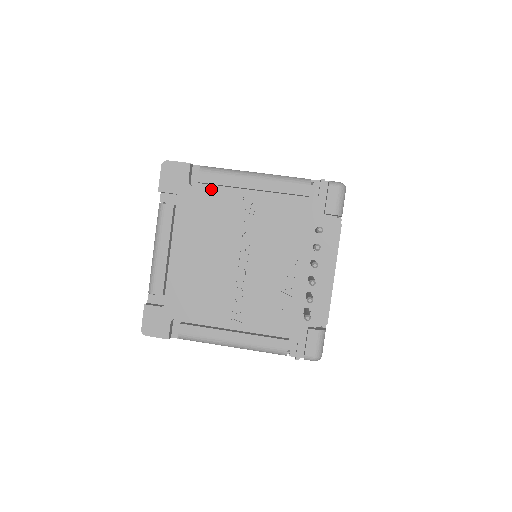
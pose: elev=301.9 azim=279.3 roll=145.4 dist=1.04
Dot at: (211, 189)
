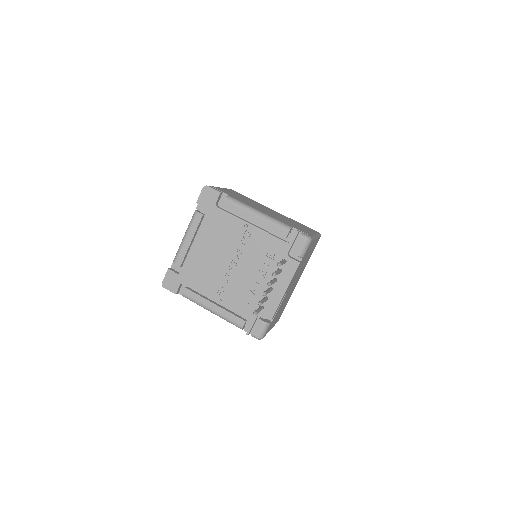
Dot at: (228, 213)
